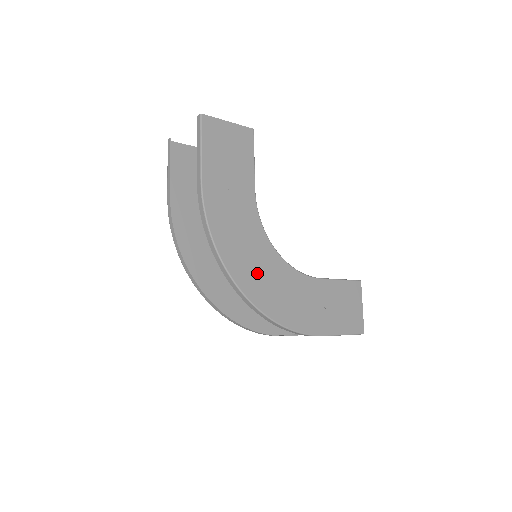
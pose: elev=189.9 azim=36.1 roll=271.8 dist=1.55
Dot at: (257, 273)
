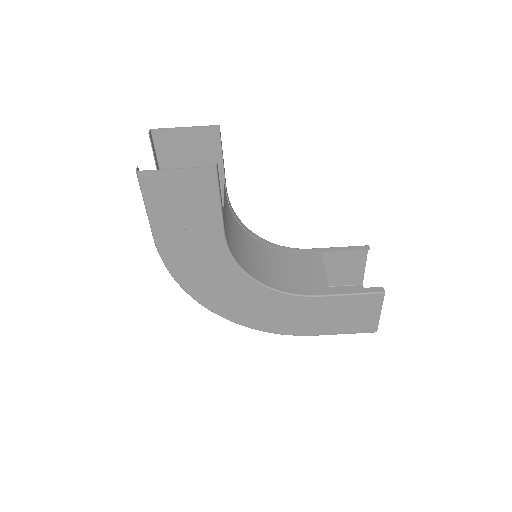
Dot at: (232, 300)
